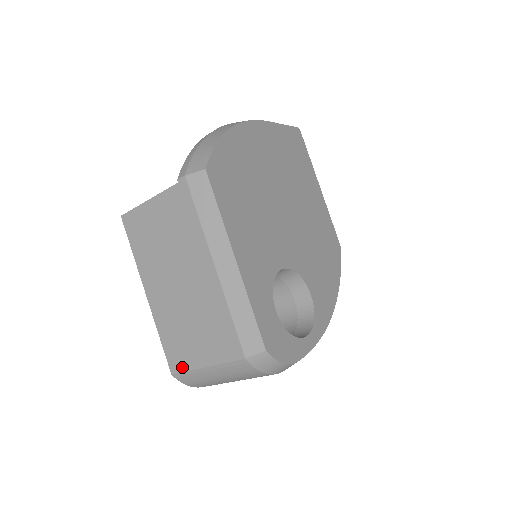
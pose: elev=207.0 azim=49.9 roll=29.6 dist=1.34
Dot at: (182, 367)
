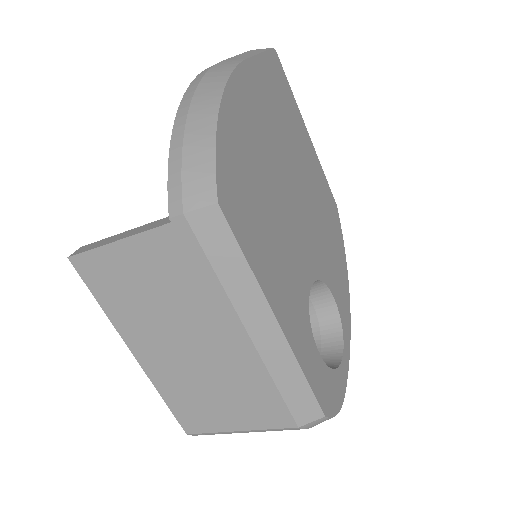
Dot at: (202, 429)
